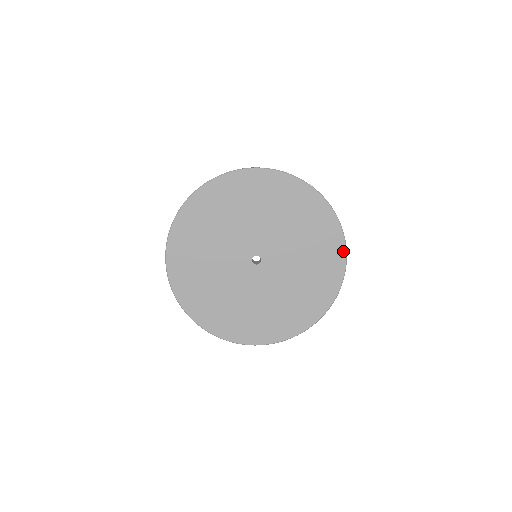
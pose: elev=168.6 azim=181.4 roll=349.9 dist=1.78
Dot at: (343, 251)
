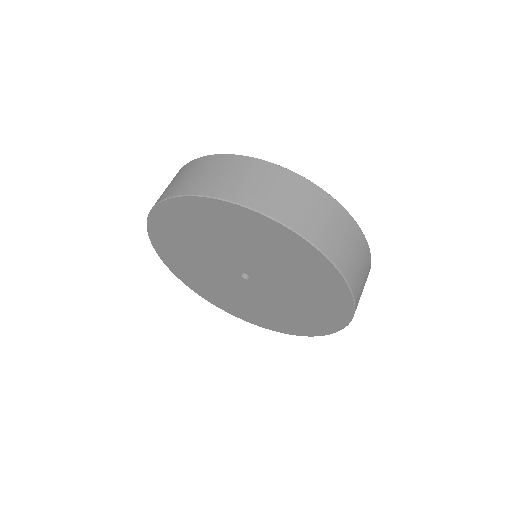
Dot at: (340, 279)
